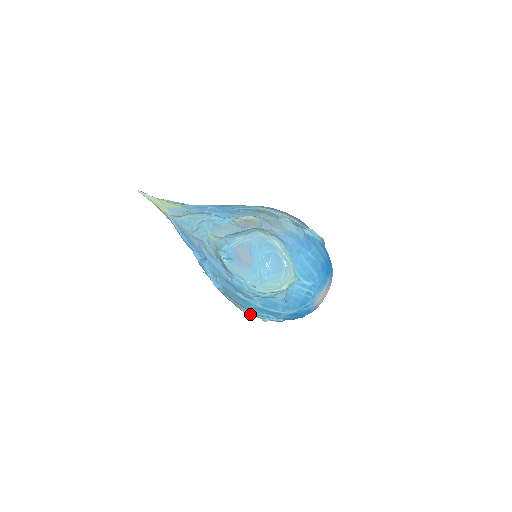
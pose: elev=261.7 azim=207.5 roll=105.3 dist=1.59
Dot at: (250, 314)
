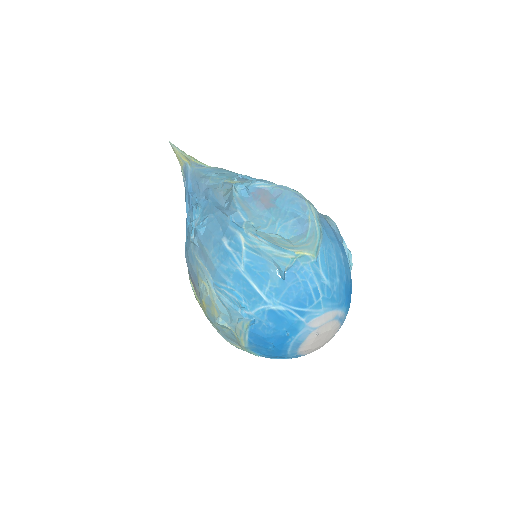
Dot at: (211, 292)
